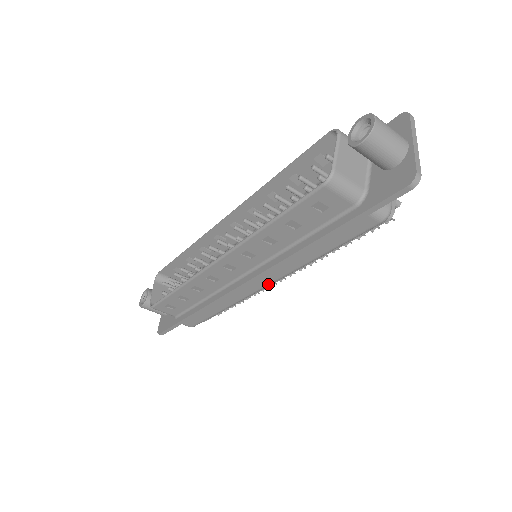
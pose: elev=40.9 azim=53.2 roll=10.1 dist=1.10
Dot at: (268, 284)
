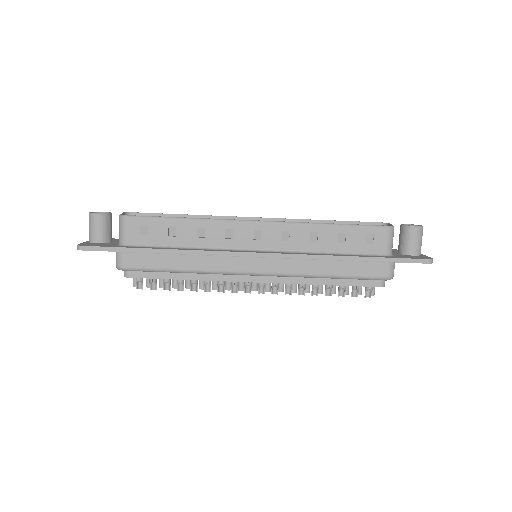
Dot at: (263, 272)
